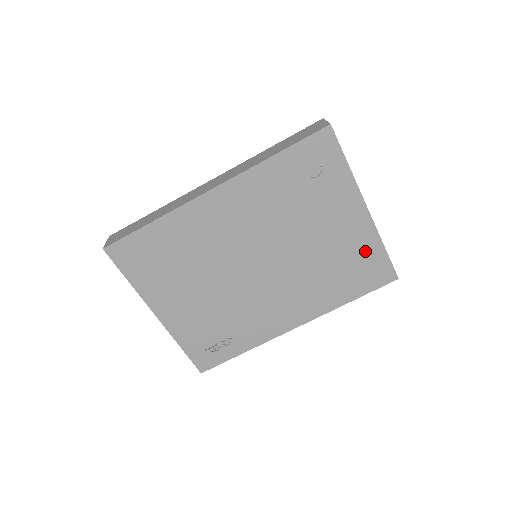
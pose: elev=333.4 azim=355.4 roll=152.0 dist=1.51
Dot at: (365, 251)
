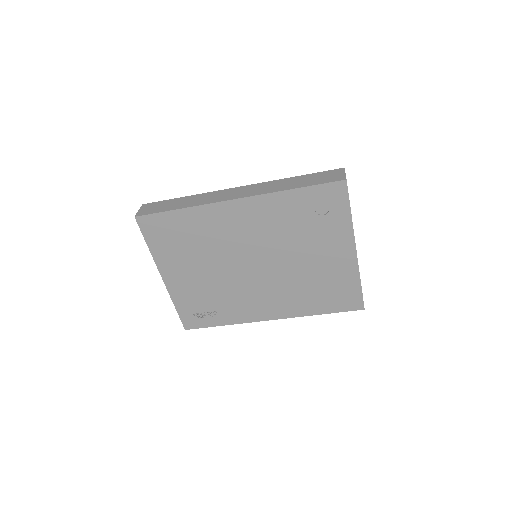
Dot at: (344, 281)
